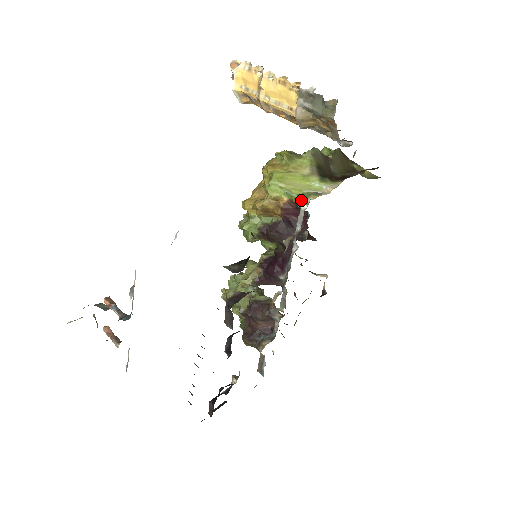
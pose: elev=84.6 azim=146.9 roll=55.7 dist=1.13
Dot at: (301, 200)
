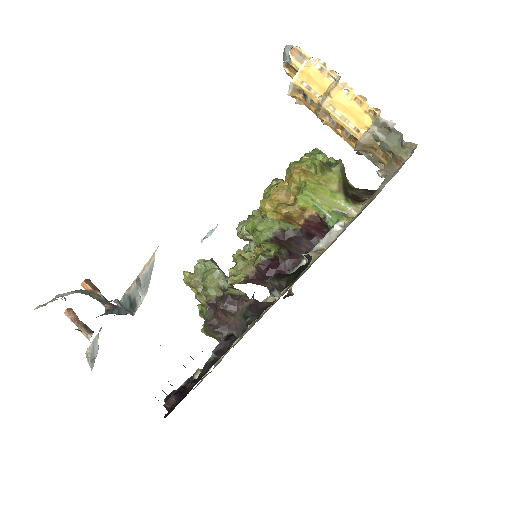
Dot at: (331, 218)
